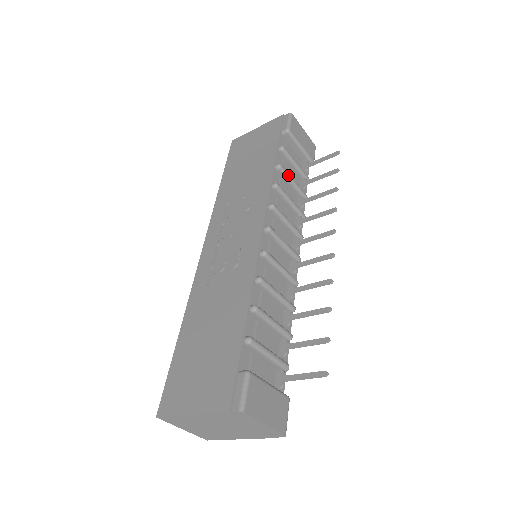
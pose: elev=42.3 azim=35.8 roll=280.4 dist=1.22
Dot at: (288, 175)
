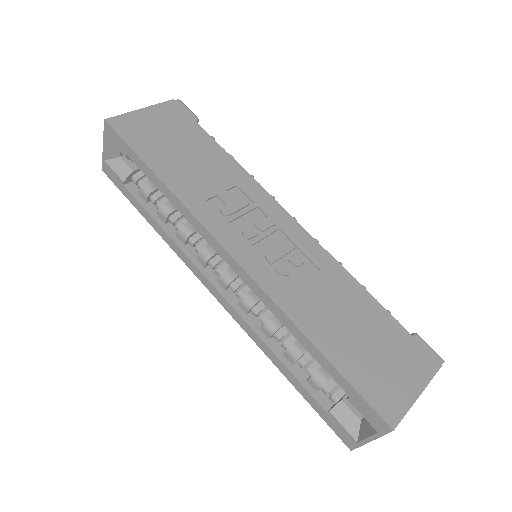
Dot at: occluded
